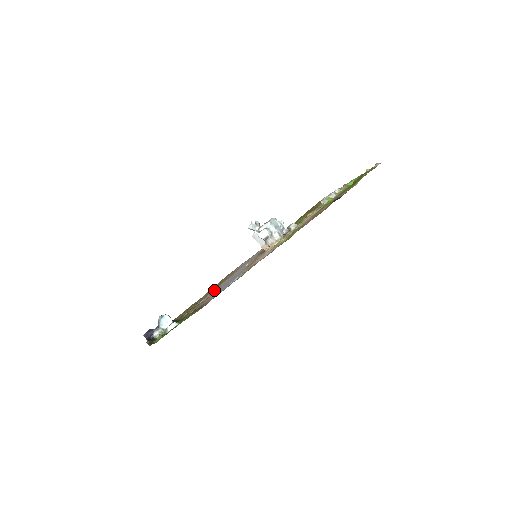
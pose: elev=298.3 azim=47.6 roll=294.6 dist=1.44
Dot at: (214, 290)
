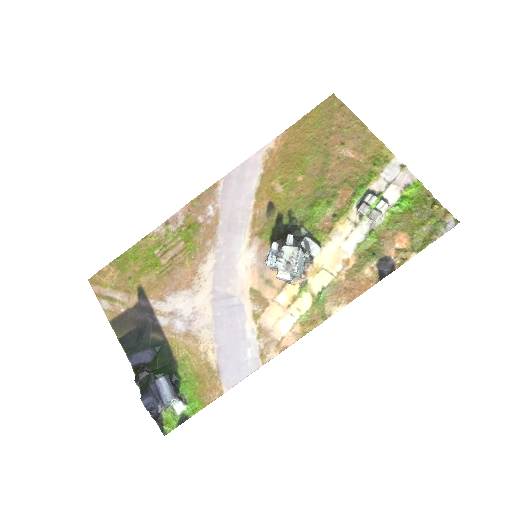
Dot at: (196, 281)
